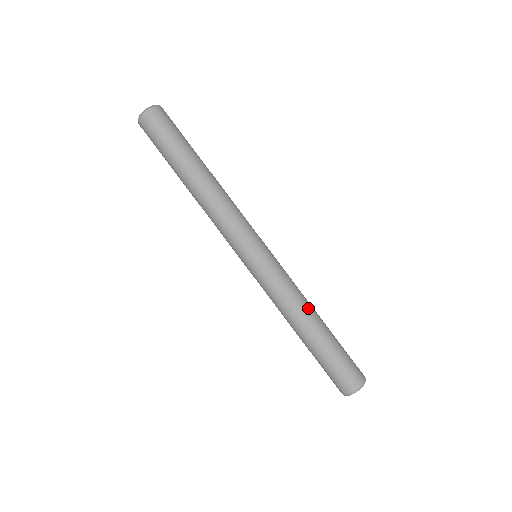
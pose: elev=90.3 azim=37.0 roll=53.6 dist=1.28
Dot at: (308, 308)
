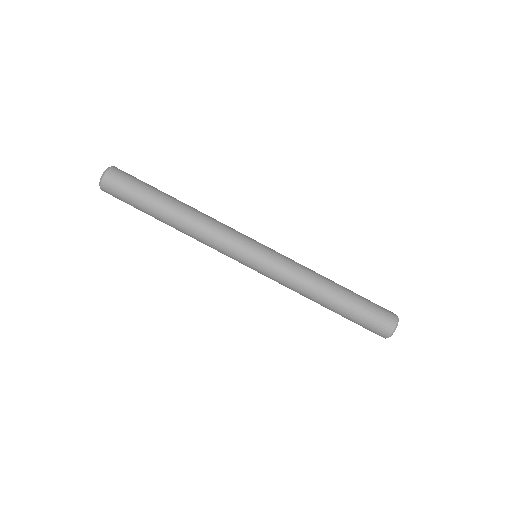
Dot at: (321, 278)
